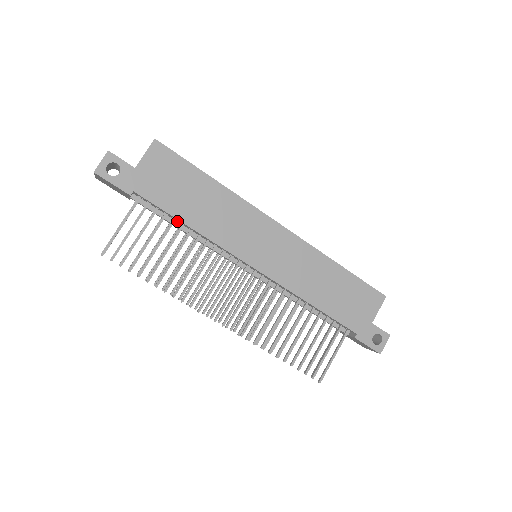
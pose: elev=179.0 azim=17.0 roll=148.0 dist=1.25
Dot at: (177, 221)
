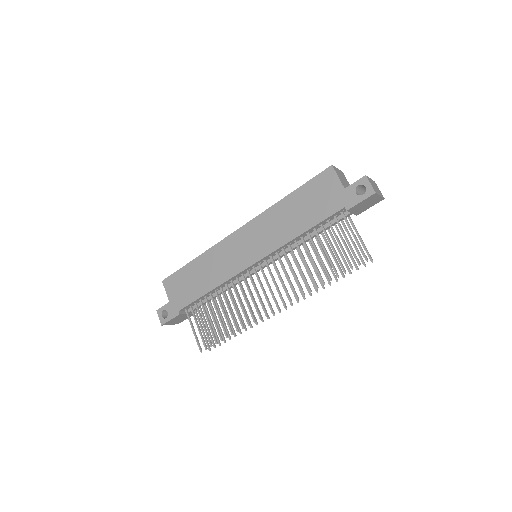
Dot at: (209, 296)
